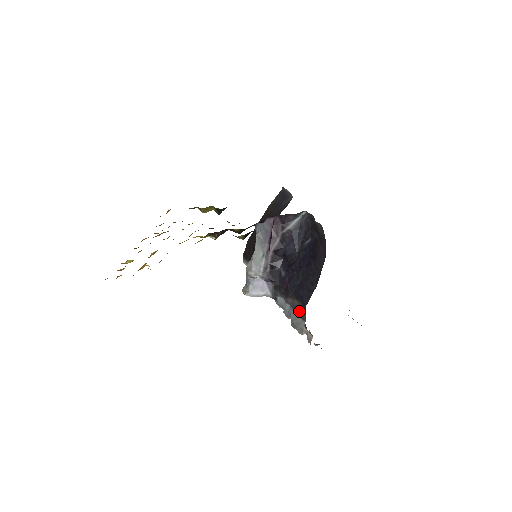
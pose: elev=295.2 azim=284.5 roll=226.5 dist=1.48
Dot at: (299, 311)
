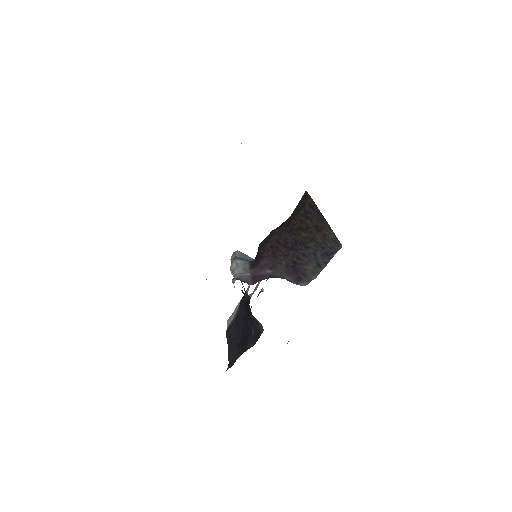
Dot at: (234, 319)
